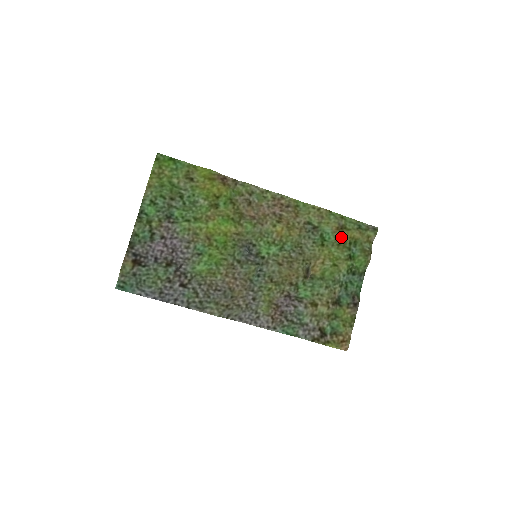
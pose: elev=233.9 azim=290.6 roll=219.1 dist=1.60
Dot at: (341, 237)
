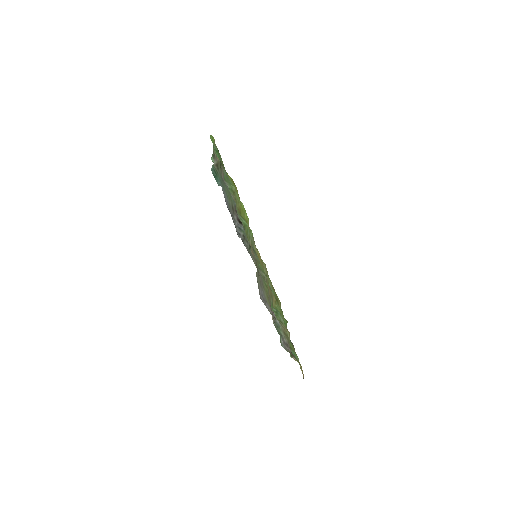
Dot at: (276, 295)
